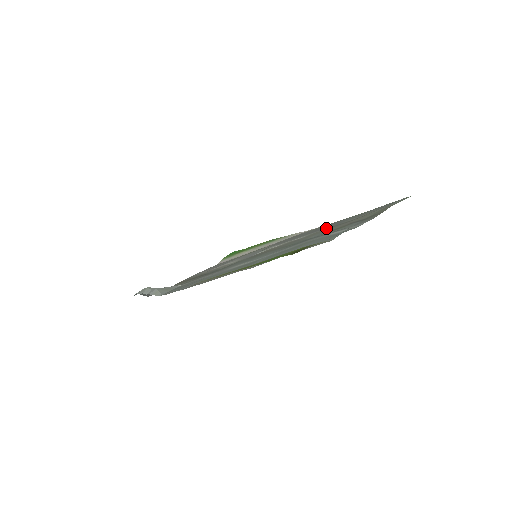
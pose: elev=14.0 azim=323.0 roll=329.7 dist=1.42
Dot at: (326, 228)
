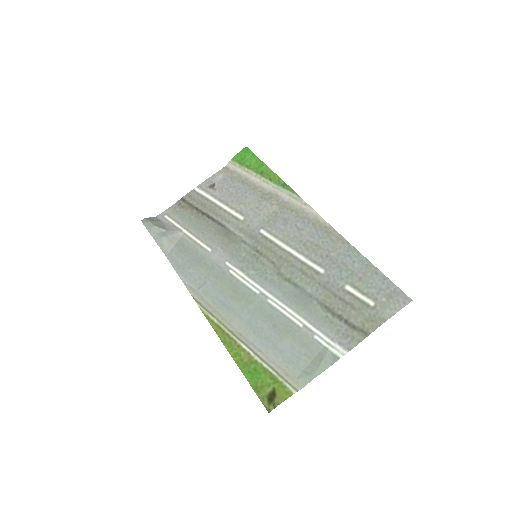
Dot at: (325, 275)
